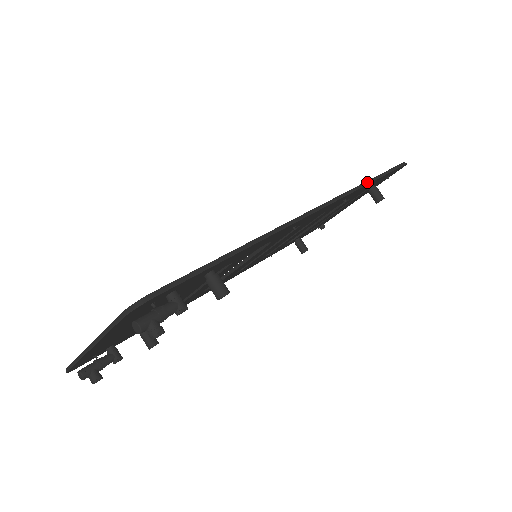
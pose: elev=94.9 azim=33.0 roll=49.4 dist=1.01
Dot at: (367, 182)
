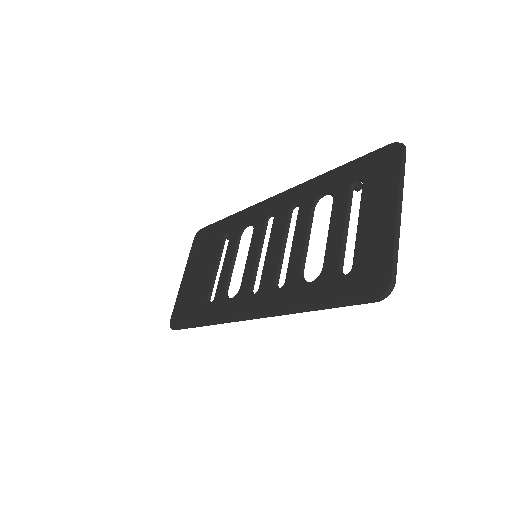
Dot at: (301, 311)
